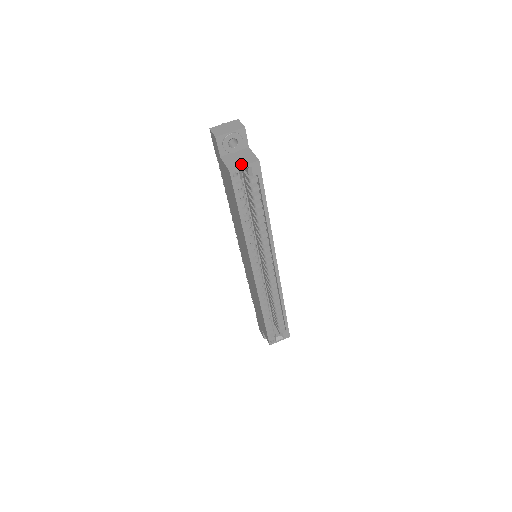
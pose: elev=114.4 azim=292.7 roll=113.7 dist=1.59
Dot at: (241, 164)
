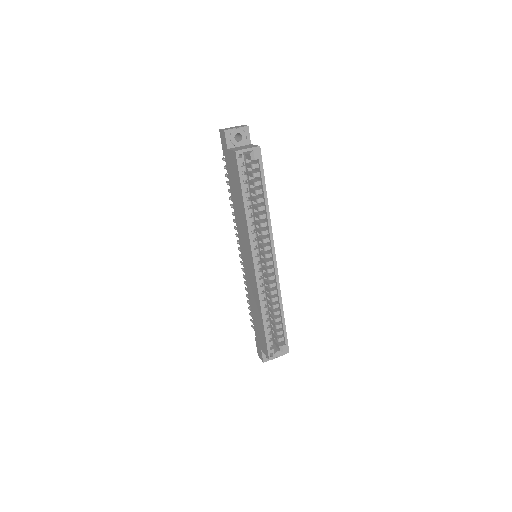
Dot at: (245, 148)
